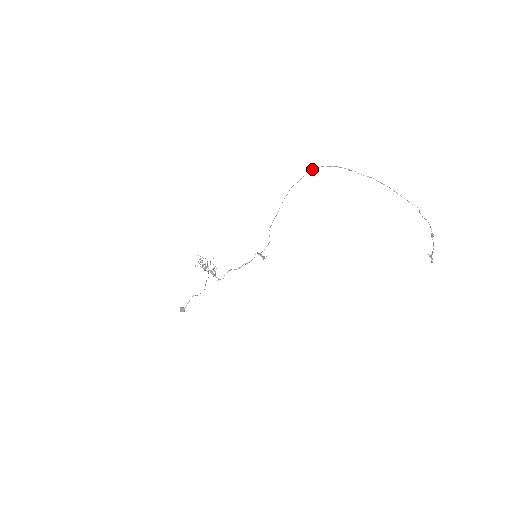
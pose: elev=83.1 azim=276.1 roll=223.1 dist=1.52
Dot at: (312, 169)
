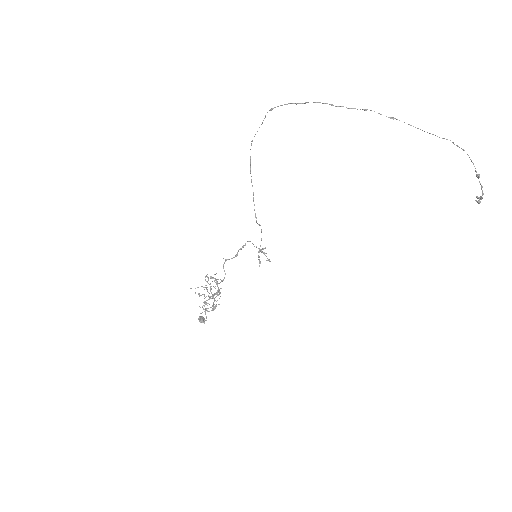
Dot at: occluded
